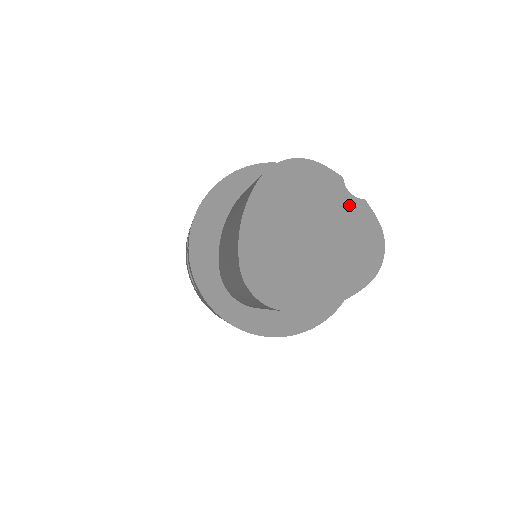
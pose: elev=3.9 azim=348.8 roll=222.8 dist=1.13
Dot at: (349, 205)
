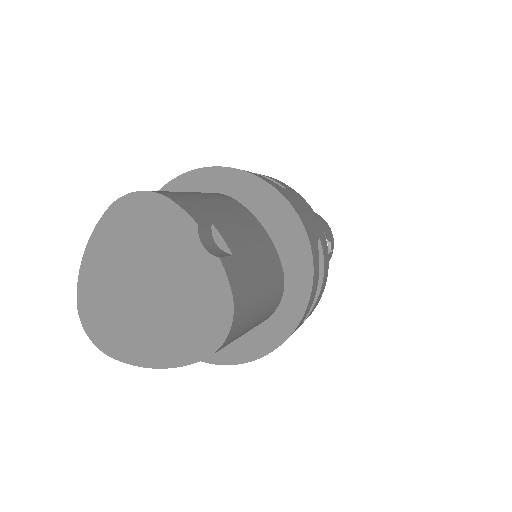
Dot at: (199, 260)
